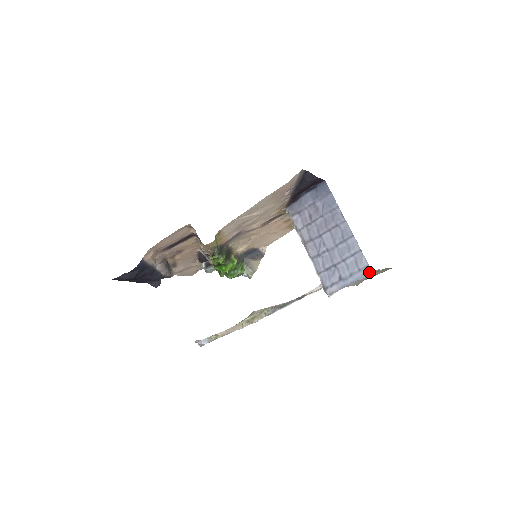
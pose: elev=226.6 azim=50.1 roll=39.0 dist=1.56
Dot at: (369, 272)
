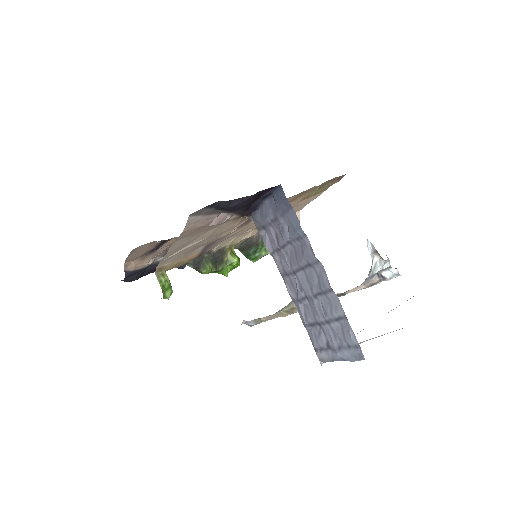
Dot at: (361, 357)
